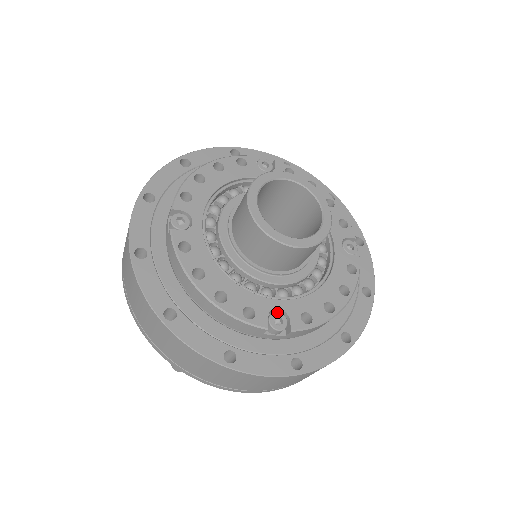
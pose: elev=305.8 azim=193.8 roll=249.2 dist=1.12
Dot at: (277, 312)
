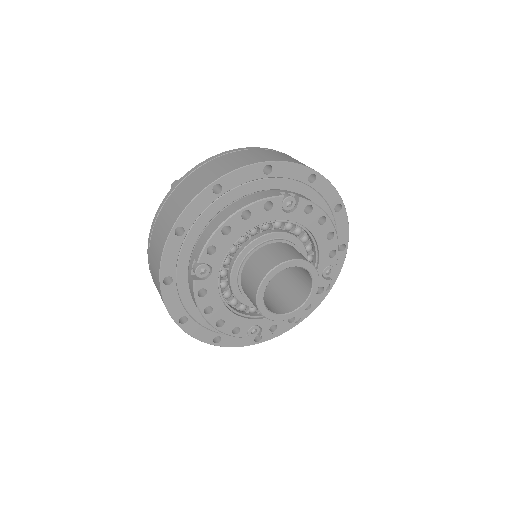
Dot at: (255, 326)
